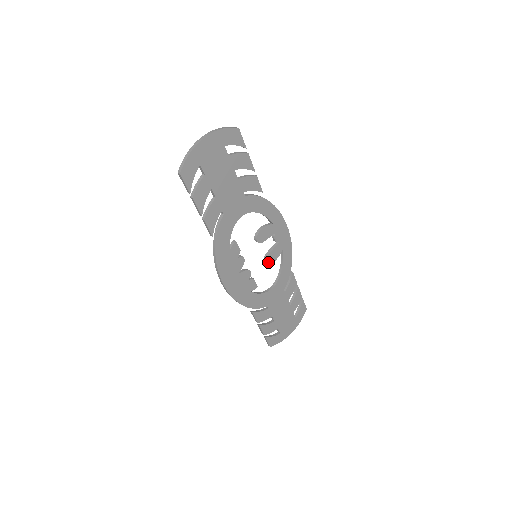
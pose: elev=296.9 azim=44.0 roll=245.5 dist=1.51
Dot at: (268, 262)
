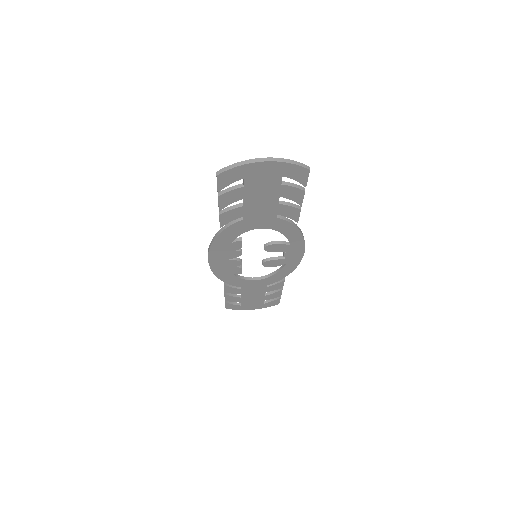
Dot at: (265, 265)
